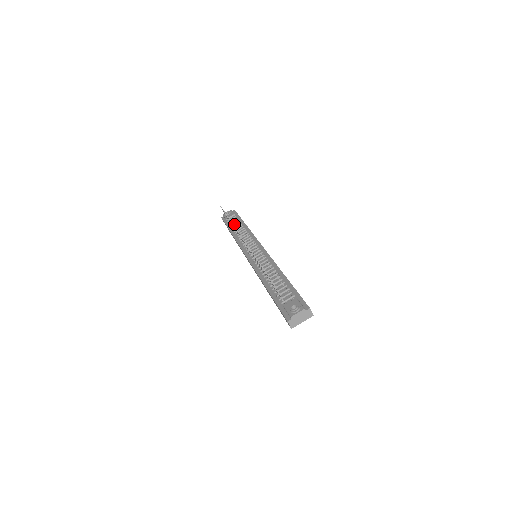
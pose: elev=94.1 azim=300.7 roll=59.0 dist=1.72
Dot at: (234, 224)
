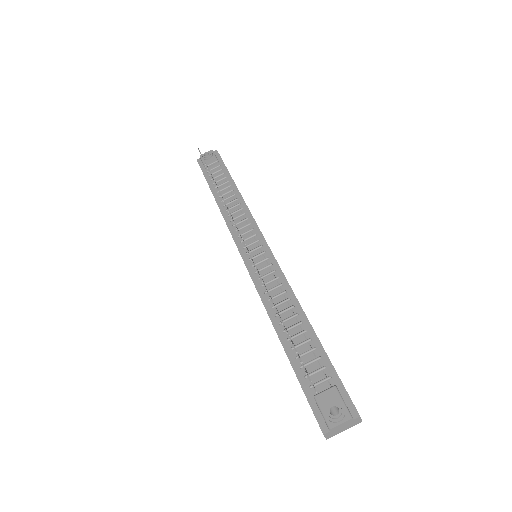
Dot at: (218, 181)
